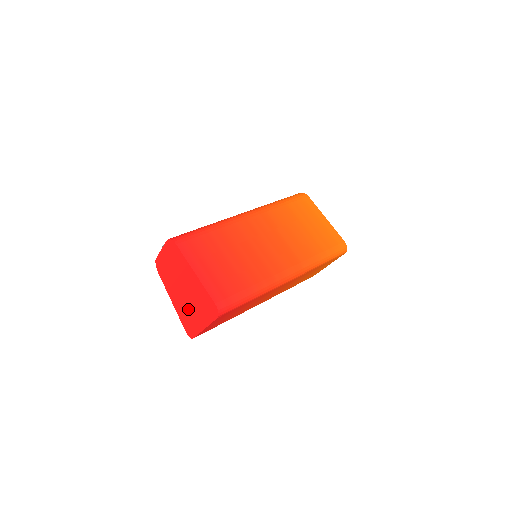
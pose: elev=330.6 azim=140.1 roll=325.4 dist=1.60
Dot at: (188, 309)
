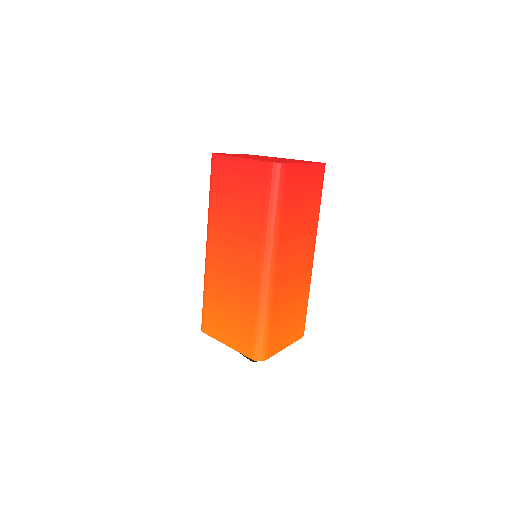
Dot at: (276, 160)
